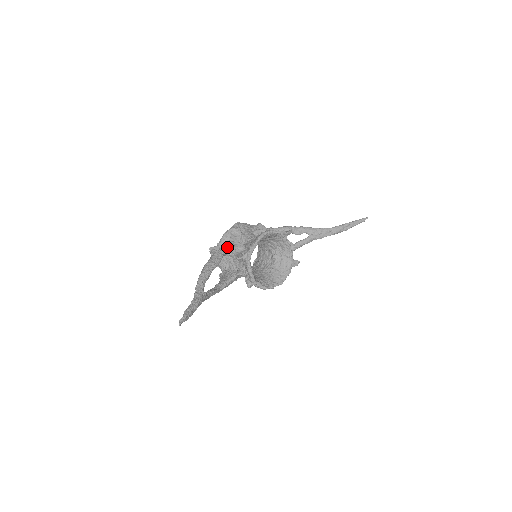
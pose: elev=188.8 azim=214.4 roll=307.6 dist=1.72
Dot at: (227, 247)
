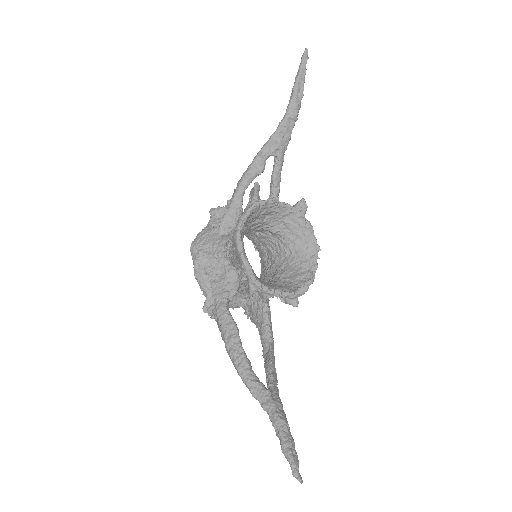
Dot at: (219, 293)
